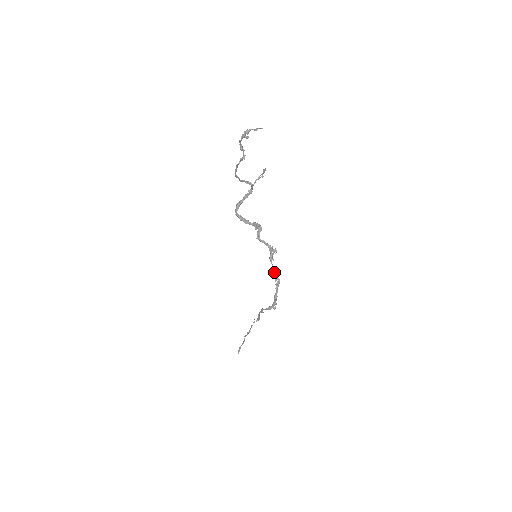
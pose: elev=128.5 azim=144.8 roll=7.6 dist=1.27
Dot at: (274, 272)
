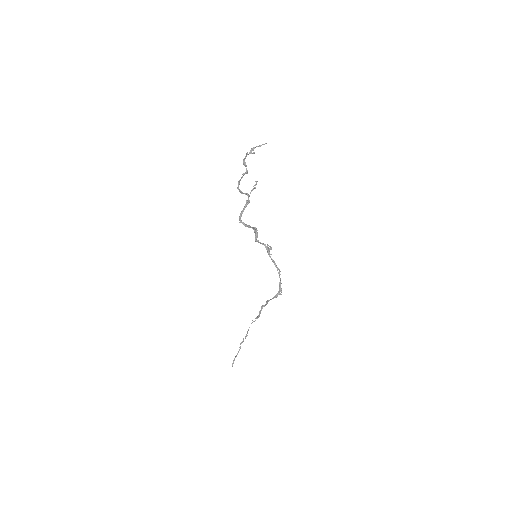
Dot at: (275, 264)
